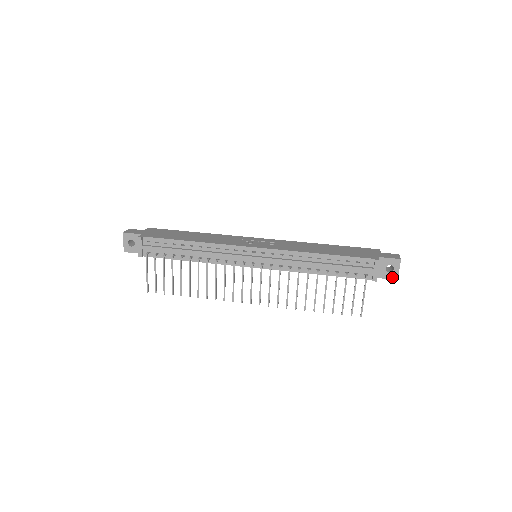
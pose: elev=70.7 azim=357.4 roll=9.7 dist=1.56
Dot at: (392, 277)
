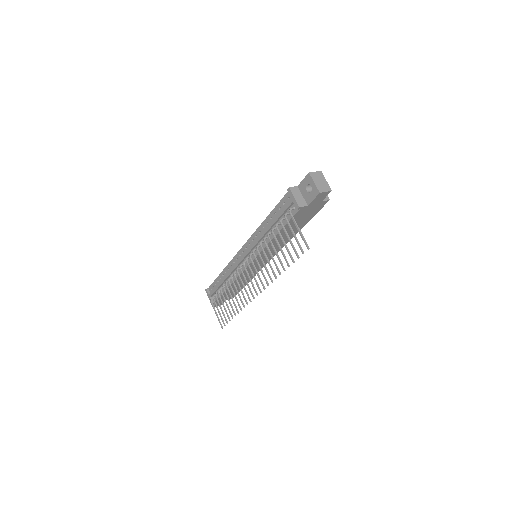
Dot at: (315, 194)
